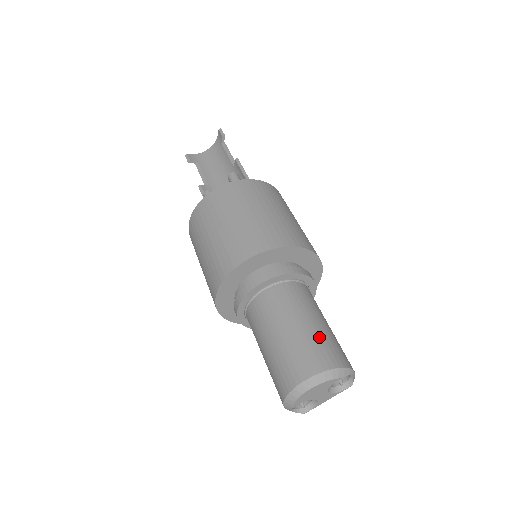
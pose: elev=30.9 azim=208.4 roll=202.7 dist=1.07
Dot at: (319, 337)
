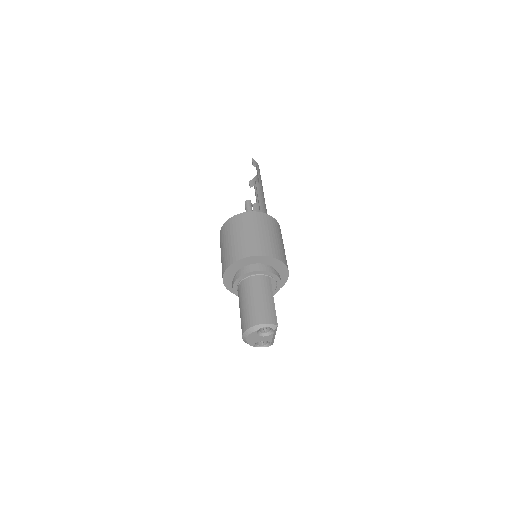
Dot at: (249, 310)
